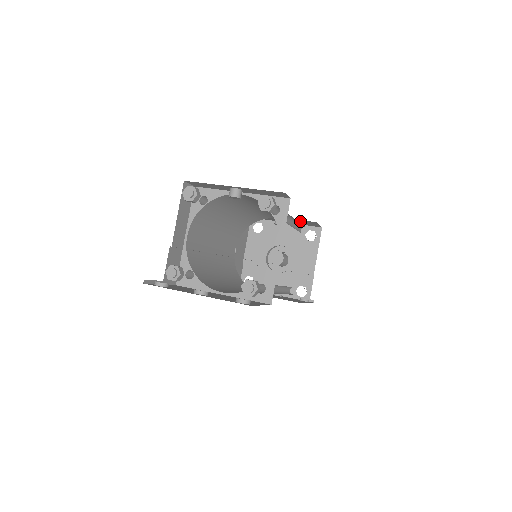
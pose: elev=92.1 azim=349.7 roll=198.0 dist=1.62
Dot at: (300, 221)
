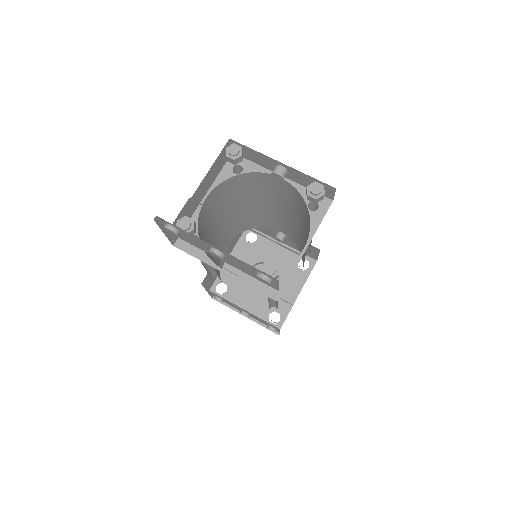
Dot at: occluded
